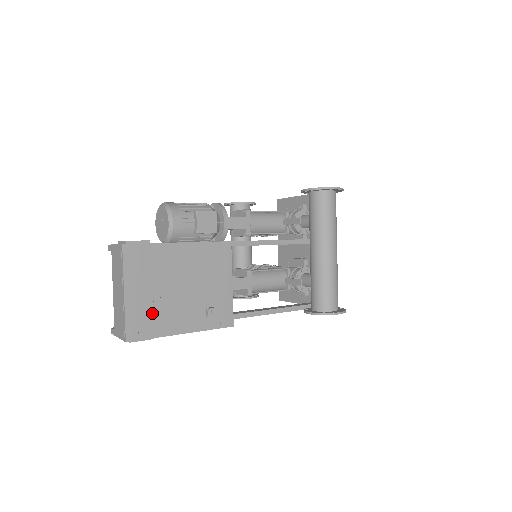
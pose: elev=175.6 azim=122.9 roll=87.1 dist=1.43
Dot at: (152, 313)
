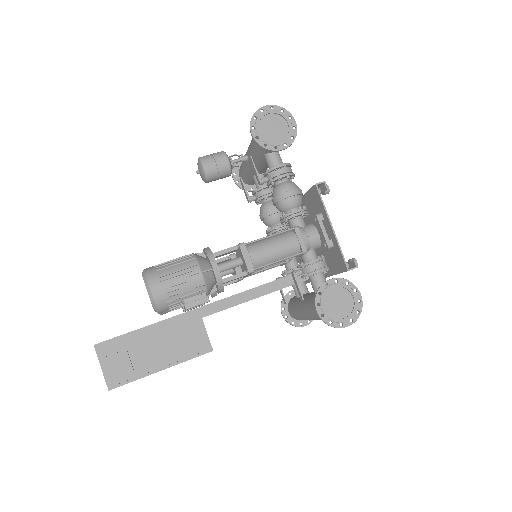
Dot at: occluded
